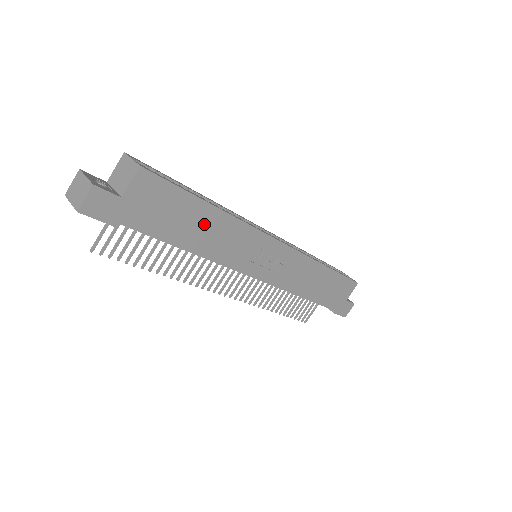
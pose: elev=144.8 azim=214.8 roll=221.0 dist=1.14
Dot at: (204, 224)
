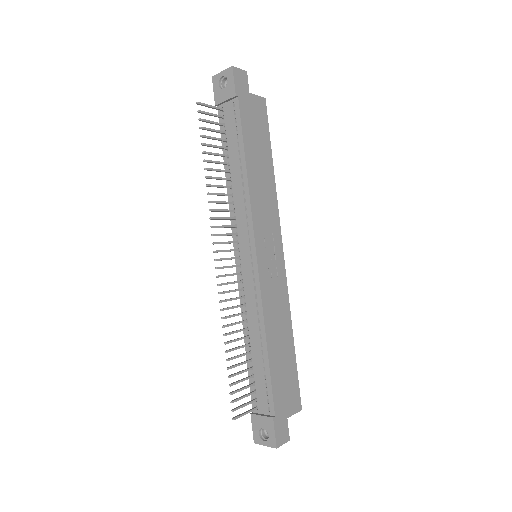
Dot at: (263, 167)
